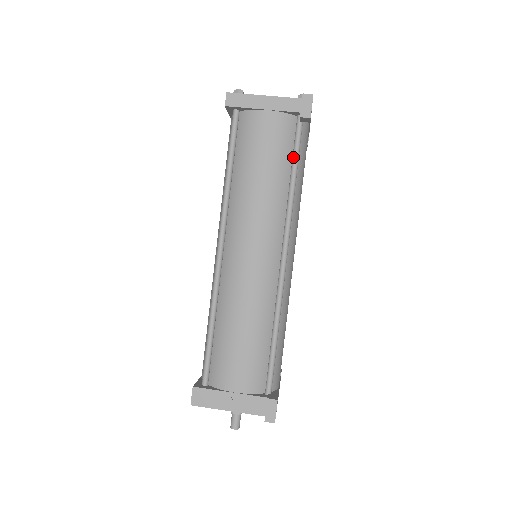
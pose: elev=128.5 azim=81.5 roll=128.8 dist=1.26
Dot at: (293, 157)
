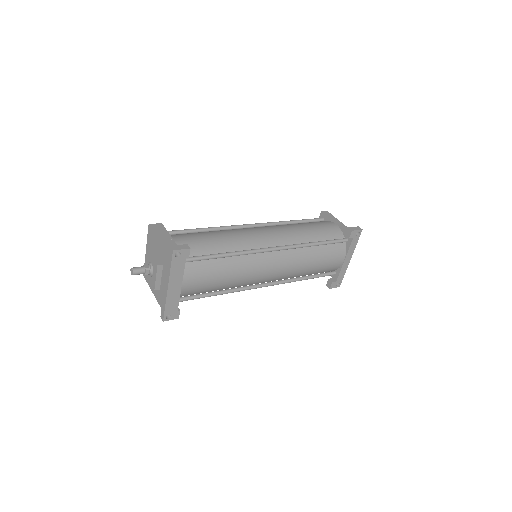
Dot at: (326, 240)
